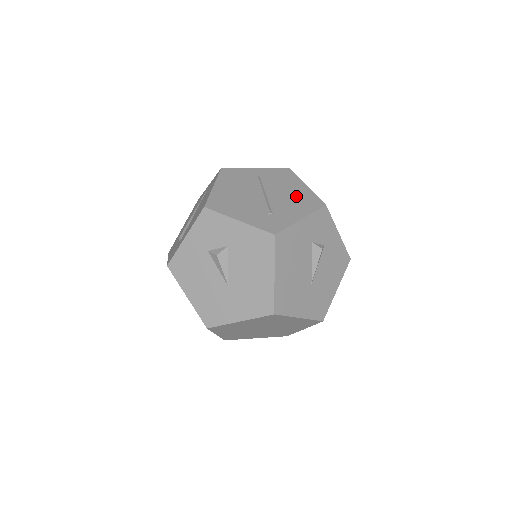
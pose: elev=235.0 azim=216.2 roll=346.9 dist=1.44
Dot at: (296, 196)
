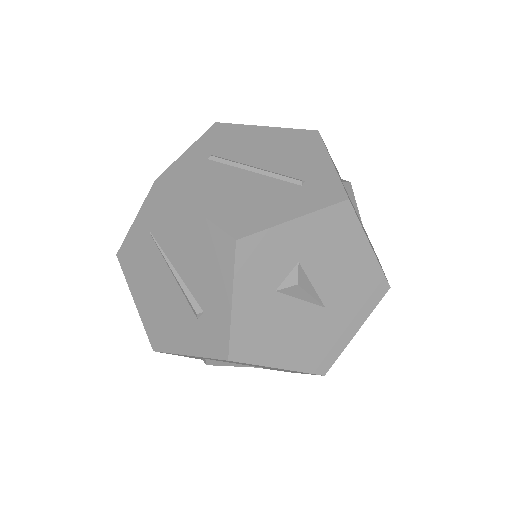
Dot at: (282, 144)
